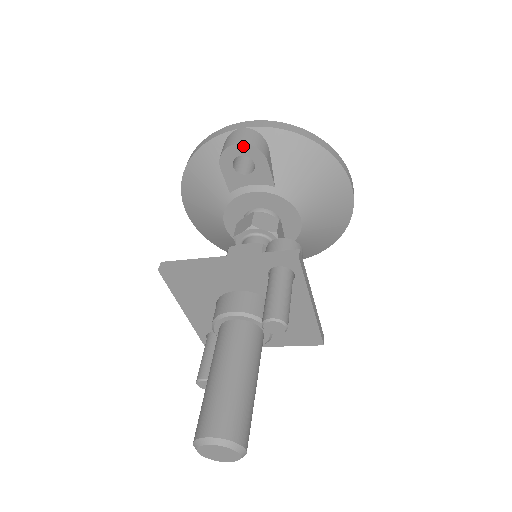
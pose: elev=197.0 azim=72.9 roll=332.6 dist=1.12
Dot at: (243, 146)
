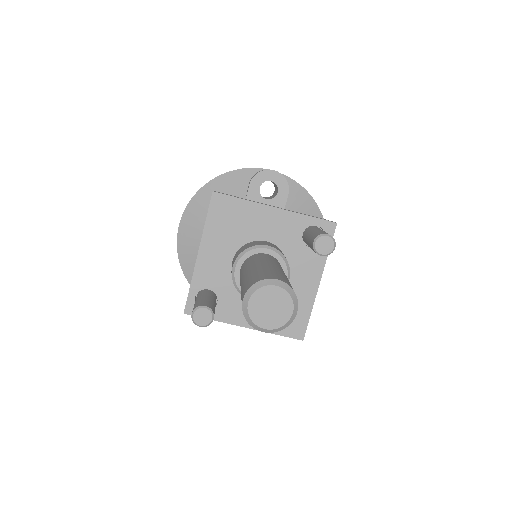
Dot at: (278, 174)
